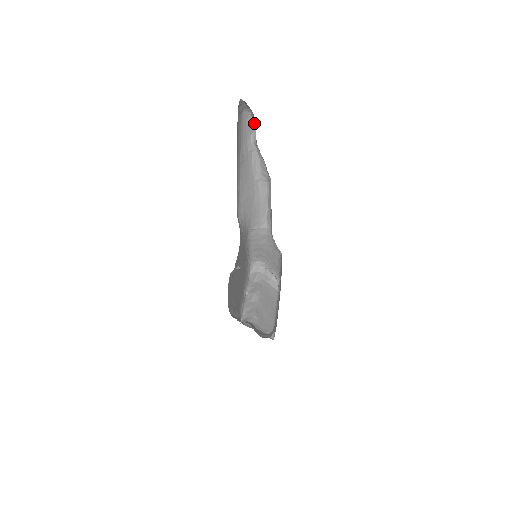
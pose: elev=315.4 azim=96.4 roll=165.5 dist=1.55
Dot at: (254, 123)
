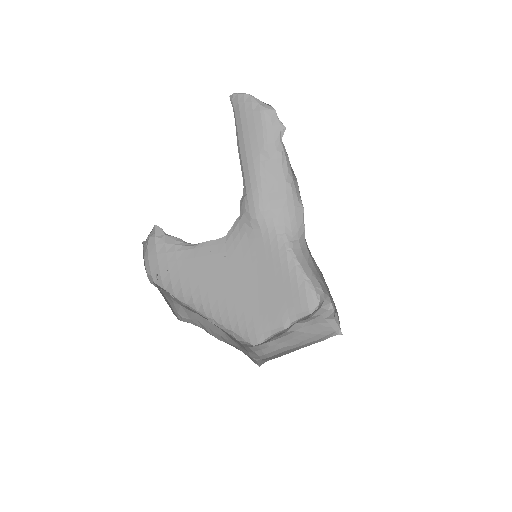
Dot at: (276, 119)
